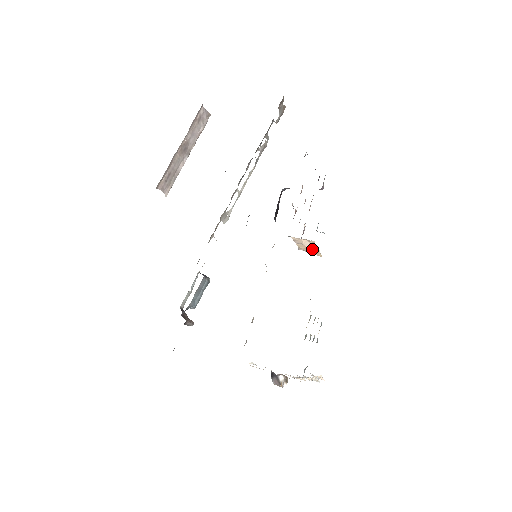
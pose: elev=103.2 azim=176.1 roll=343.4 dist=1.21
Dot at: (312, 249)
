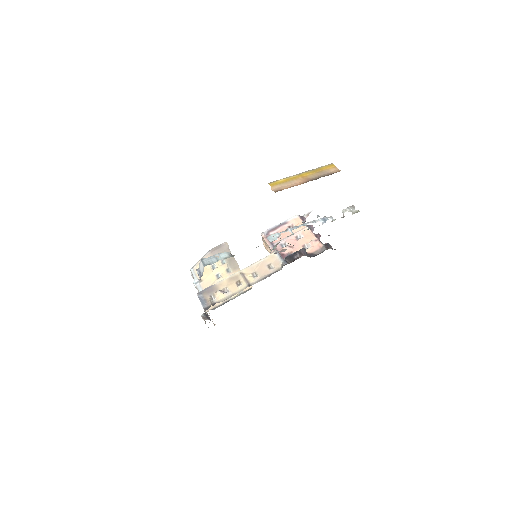
Dot at: (269, 251)
